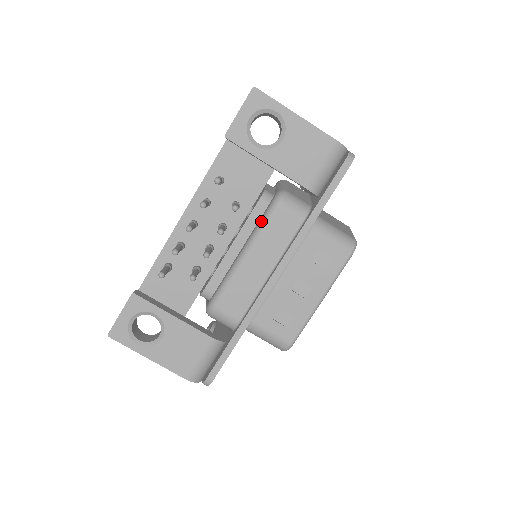
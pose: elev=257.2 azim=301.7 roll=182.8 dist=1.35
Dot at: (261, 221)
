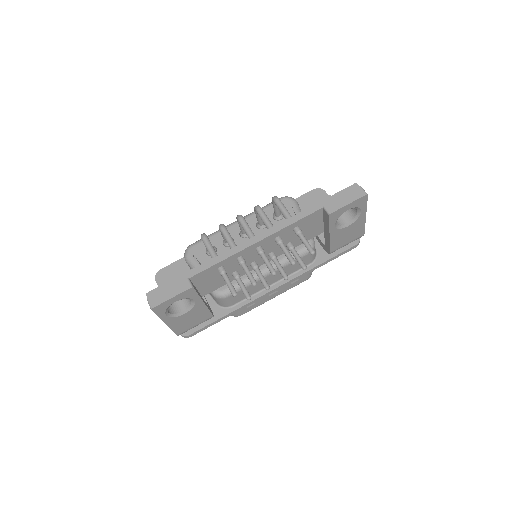
Dot at: occluded
